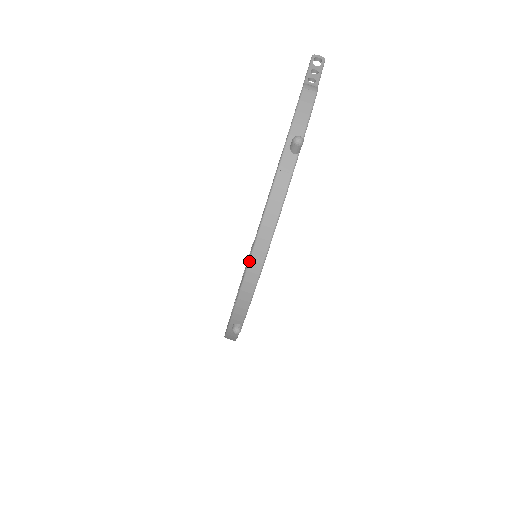
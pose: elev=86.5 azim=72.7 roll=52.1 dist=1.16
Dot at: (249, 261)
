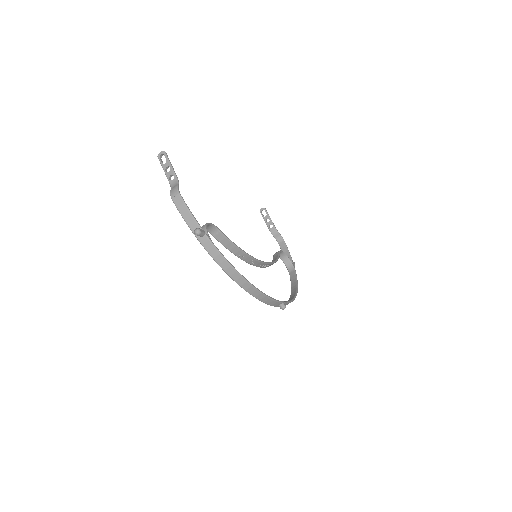
Dot at: occluded
